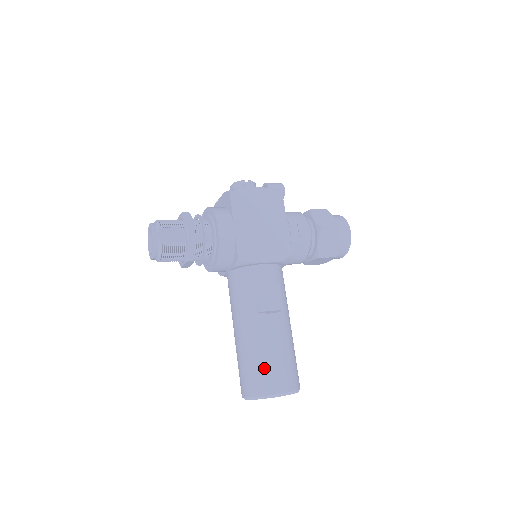
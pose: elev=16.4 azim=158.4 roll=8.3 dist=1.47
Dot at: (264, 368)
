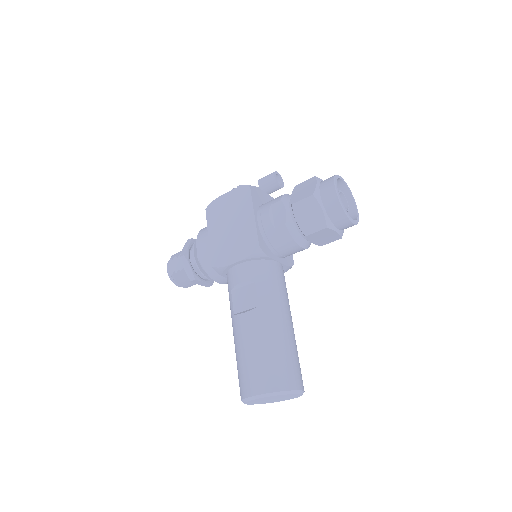
Dot at: (240, 370)
